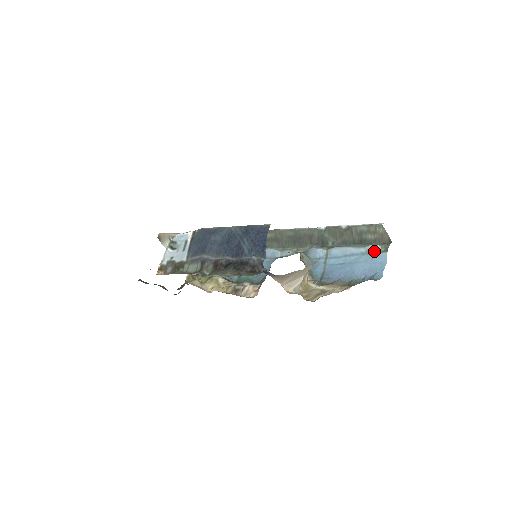
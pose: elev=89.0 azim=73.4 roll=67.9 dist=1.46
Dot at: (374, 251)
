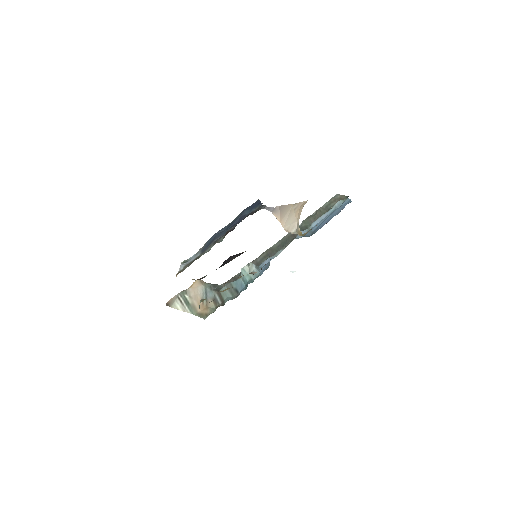
Dot at: (340, 204)
